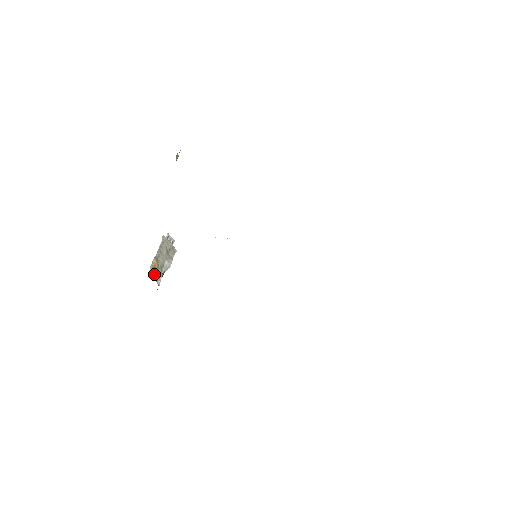
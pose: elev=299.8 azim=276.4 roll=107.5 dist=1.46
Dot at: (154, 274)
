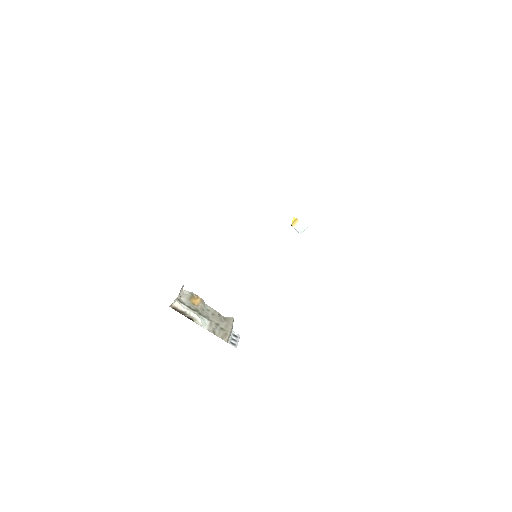
Dot at: (186, 298)
